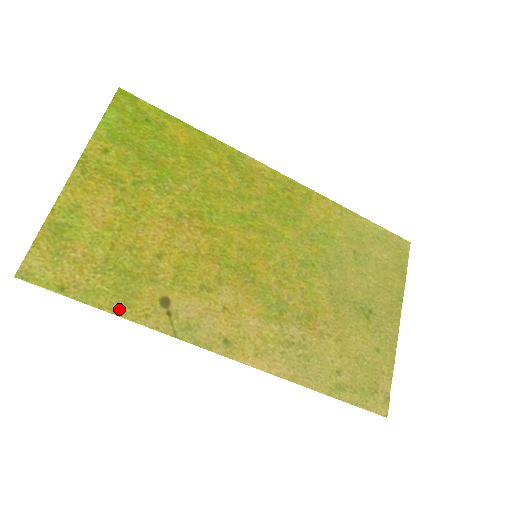
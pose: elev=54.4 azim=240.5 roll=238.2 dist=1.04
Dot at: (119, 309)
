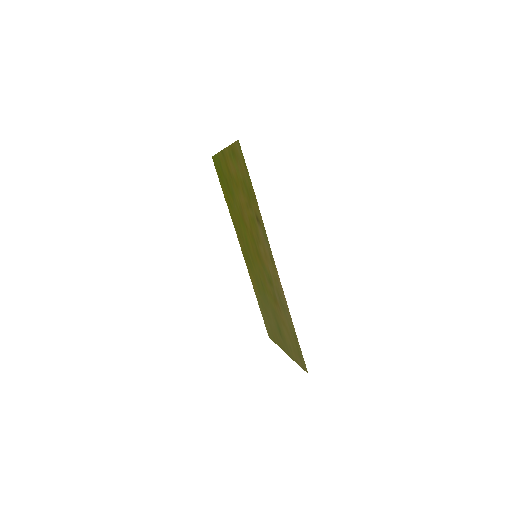
Dot at: (255, 196)
